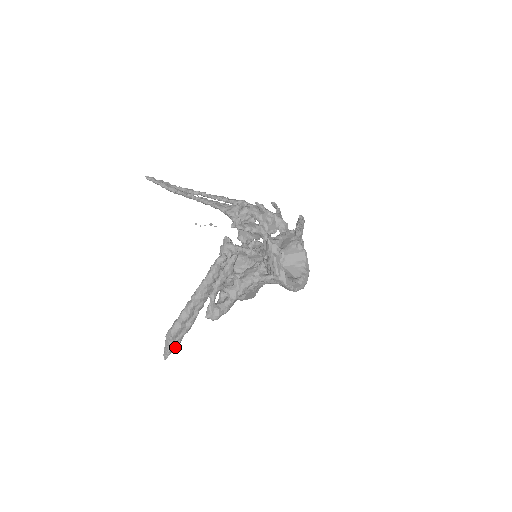
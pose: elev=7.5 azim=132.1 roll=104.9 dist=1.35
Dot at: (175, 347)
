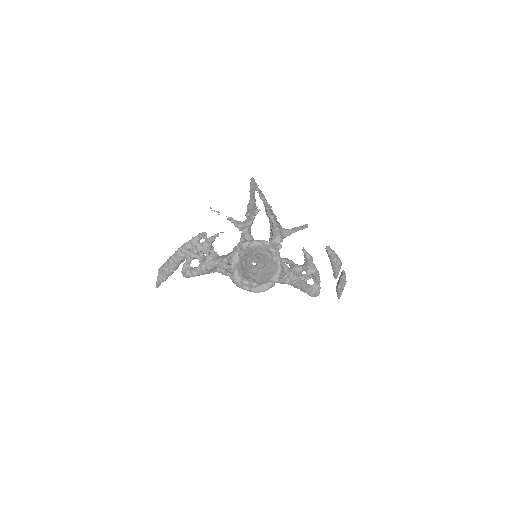
Dot at: (161, 282)
